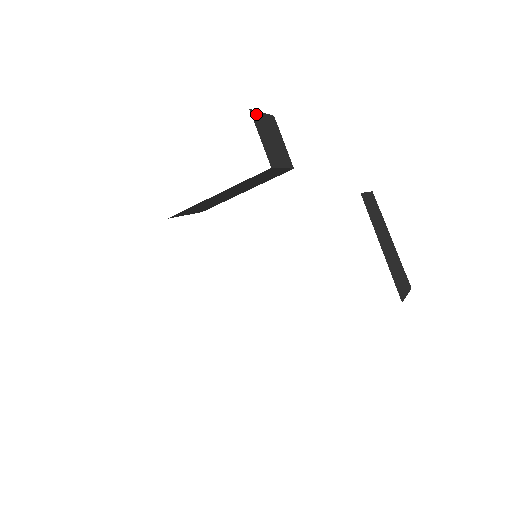
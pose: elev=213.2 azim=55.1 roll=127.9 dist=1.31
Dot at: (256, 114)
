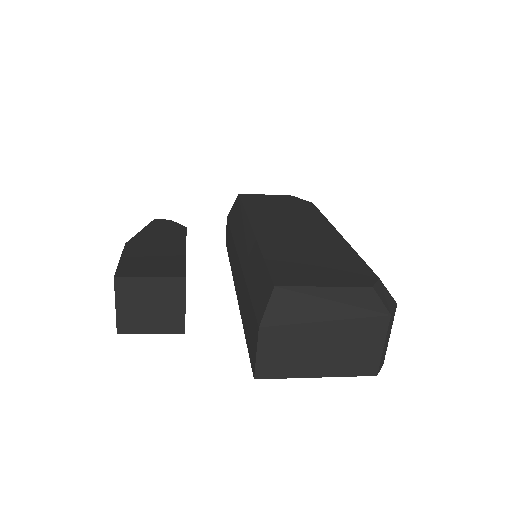
Dot at: (121, 323)
